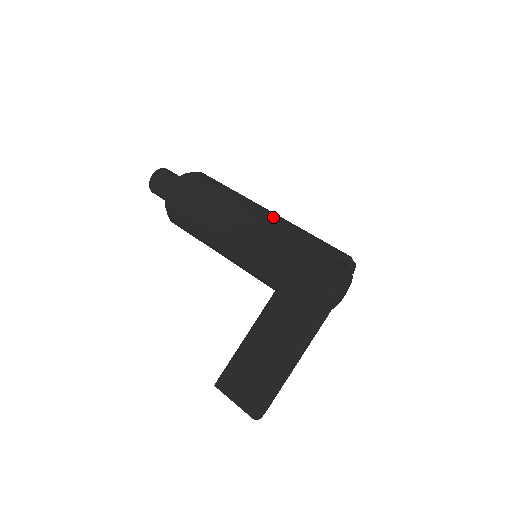
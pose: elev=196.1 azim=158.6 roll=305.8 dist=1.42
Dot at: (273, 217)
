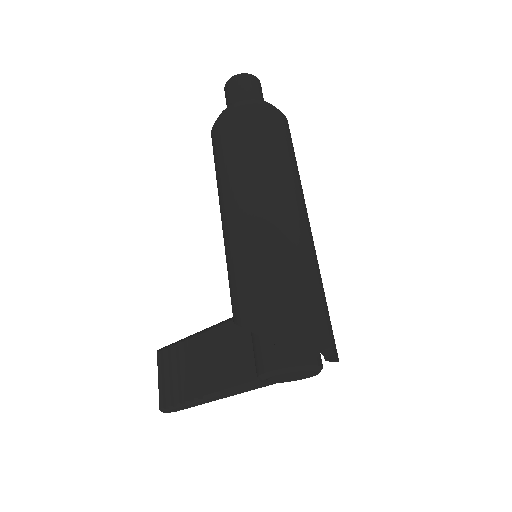
Dot at: (279, 230)
